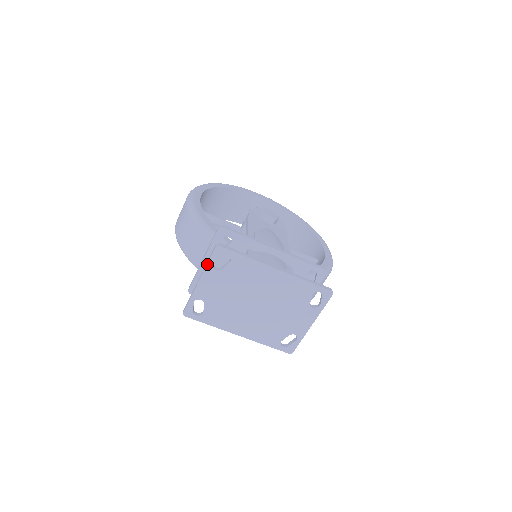
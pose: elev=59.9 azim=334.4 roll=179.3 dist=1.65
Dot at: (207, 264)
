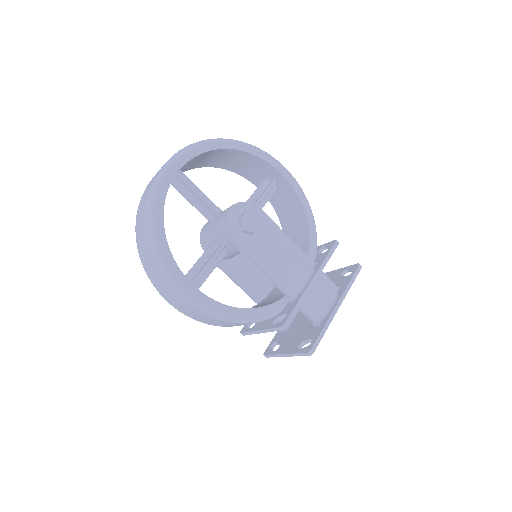
Dot at: occluded
